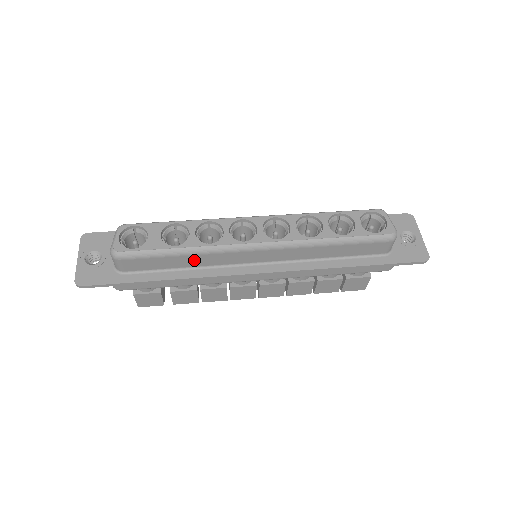
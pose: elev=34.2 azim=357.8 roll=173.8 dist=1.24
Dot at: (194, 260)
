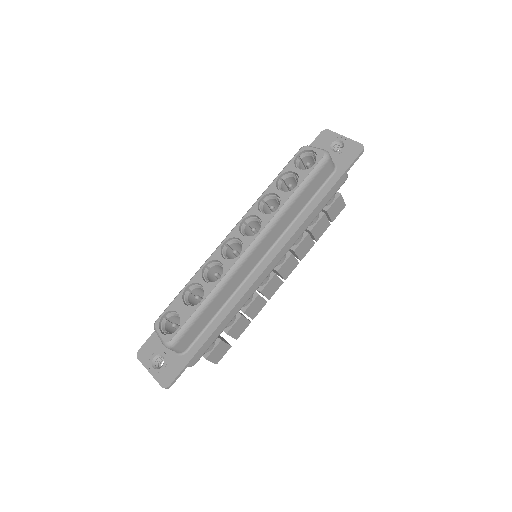
Dot at: (221, 298)
